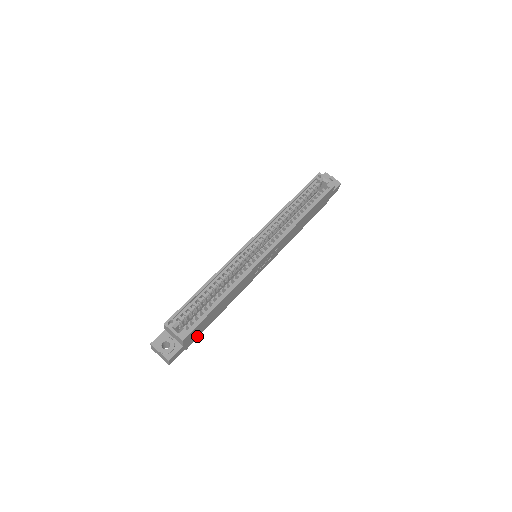
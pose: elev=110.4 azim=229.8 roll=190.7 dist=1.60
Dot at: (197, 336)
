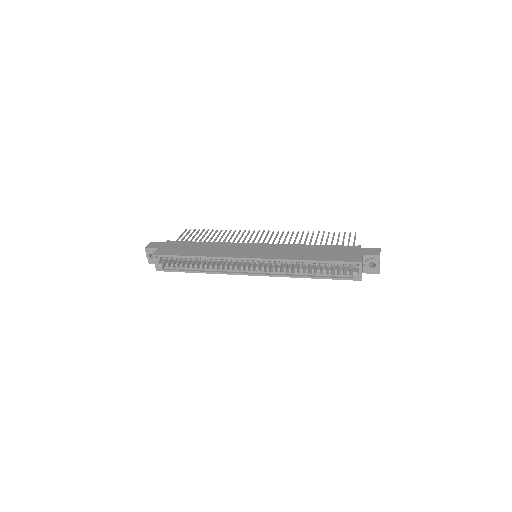
Dot at: occluded
